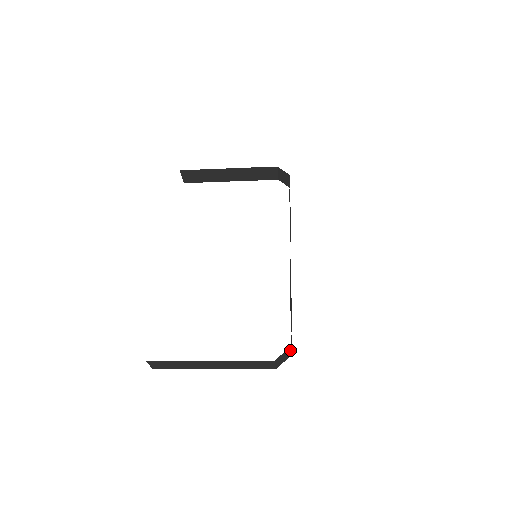
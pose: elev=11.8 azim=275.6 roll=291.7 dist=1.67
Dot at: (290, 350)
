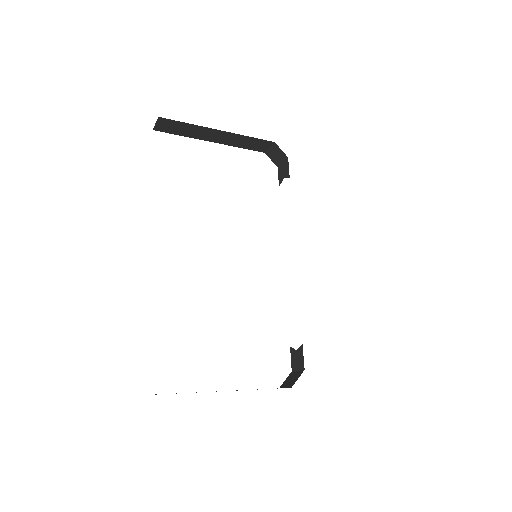
Dot at: (298, 371)
